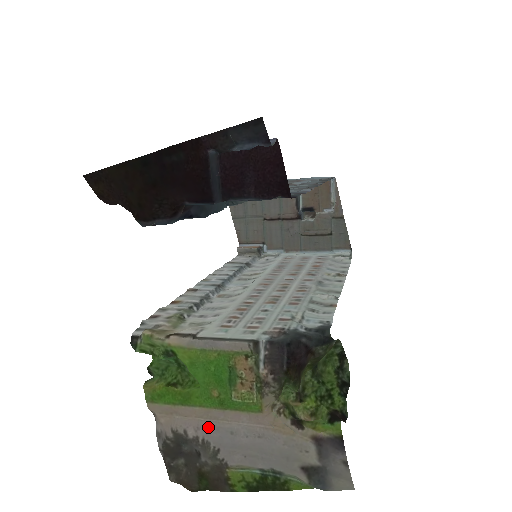
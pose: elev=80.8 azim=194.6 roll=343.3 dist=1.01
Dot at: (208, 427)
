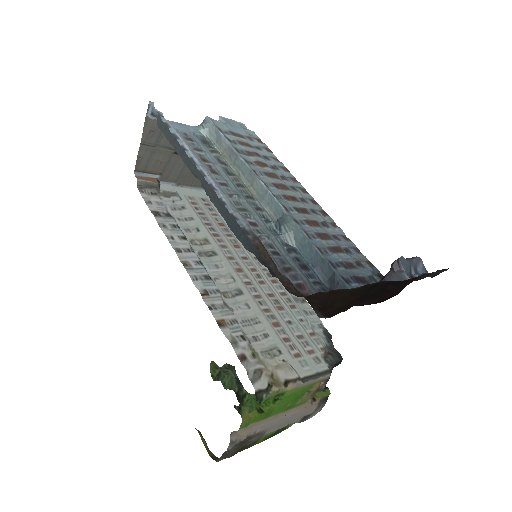
Dot at: (270, 424)
